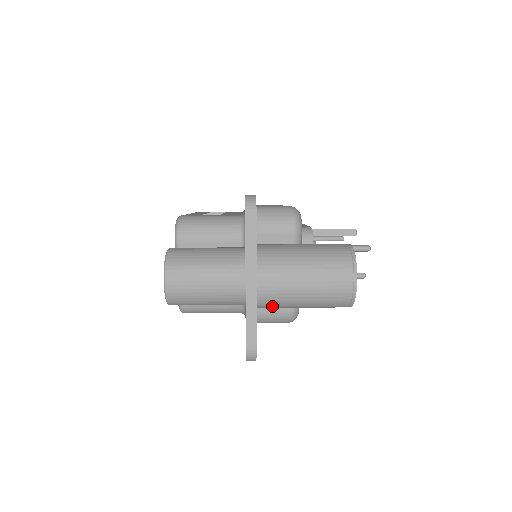
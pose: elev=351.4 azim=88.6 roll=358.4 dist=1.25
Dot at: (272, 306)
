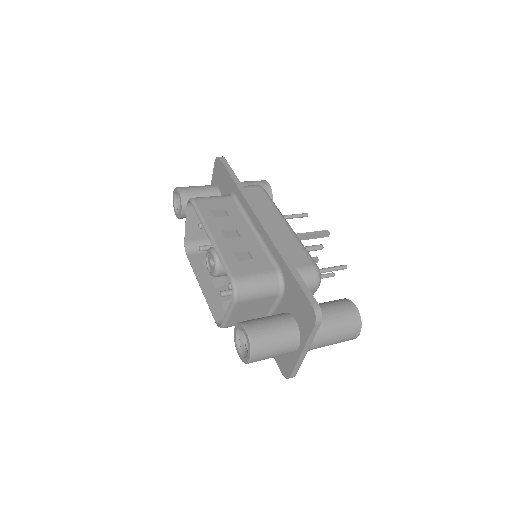
Dot at: occluded
